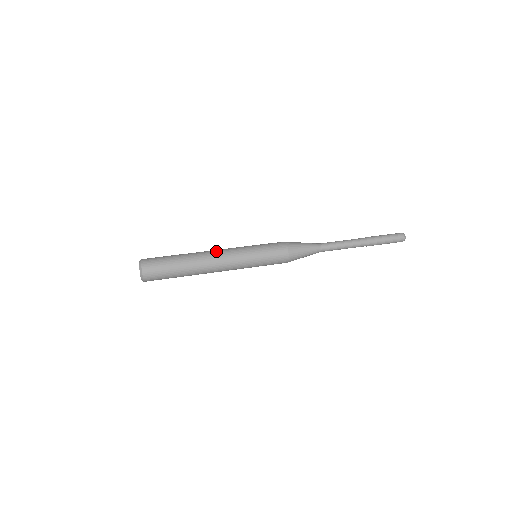
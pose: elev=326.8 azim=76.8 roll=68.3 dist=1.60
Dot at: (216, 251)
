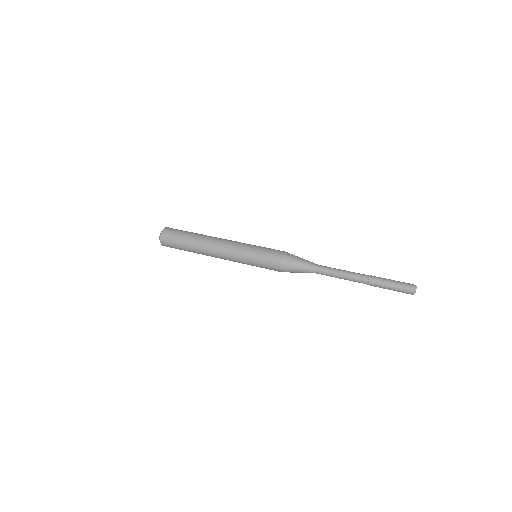
Dot at: (220, 241)
